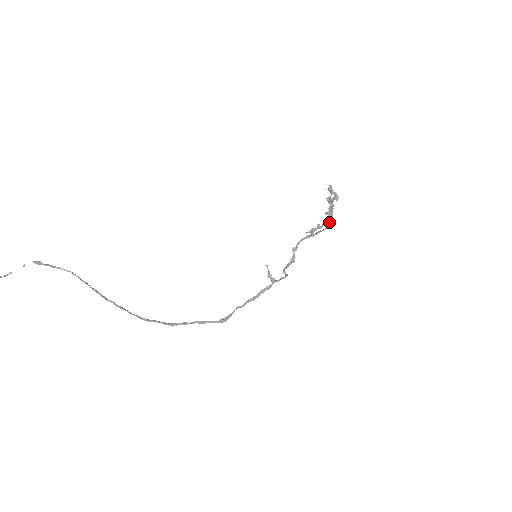
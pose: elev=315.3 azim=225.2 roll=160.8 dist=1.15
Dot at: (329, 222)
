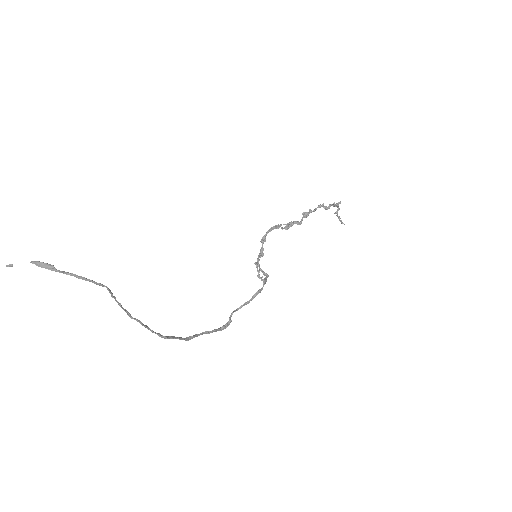
Dot at: (301, 221)
